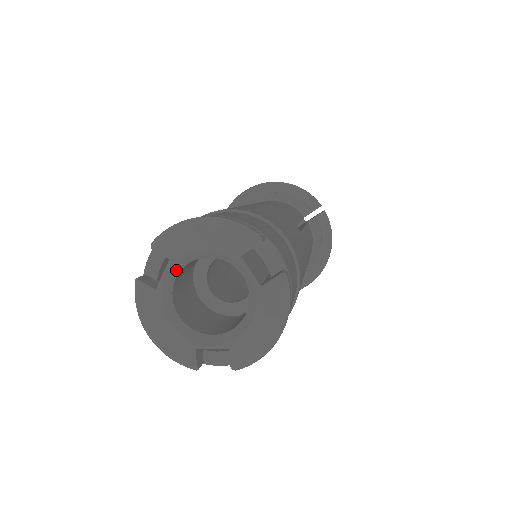
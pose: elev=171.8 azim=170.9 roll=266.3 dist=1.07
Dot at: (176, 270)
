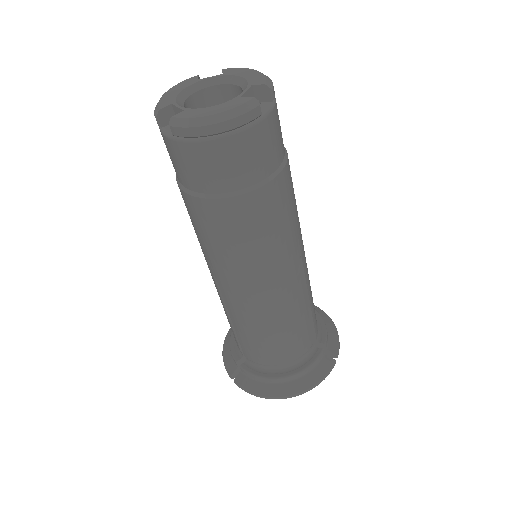
Dot at: (218, 82)
